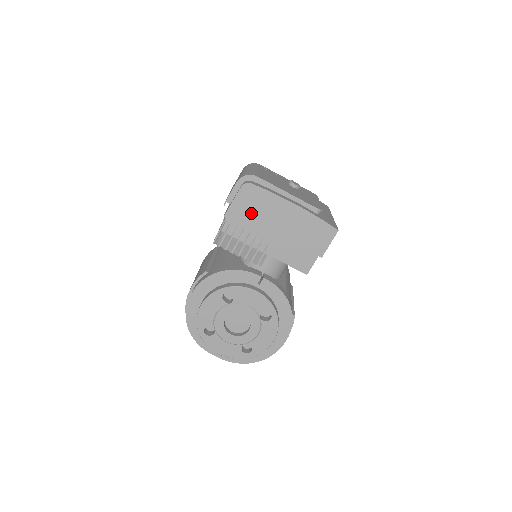
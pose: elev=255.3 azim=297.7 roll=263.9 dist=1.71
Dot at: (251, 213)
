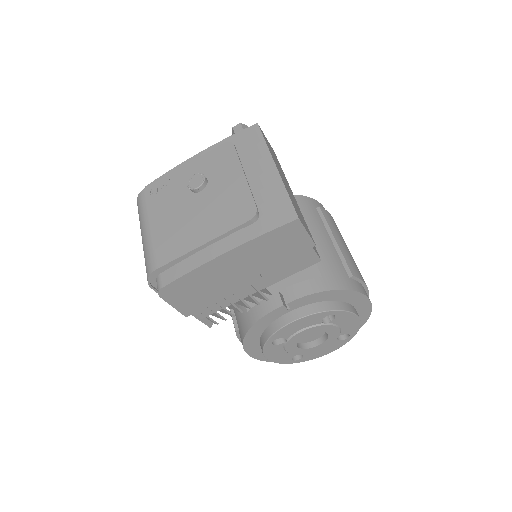
Dot at: (201, 295)
